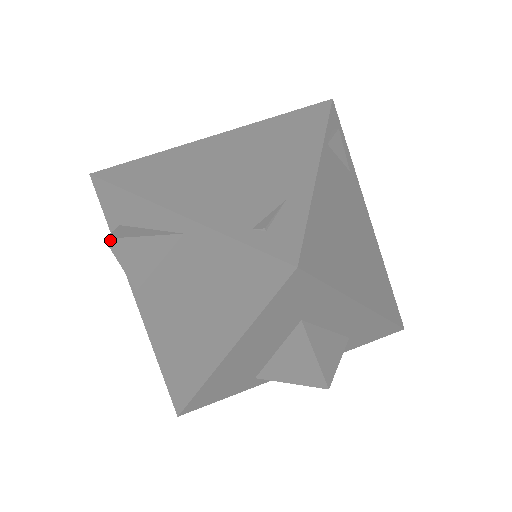
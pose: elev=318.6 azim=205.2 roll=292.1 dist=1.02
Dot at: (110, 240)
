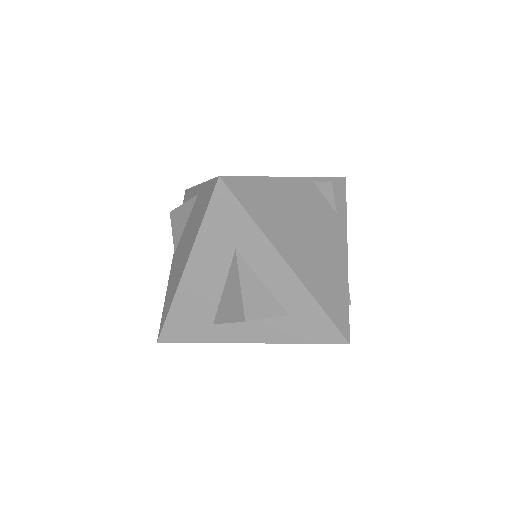
Dot at: (172, 212)
